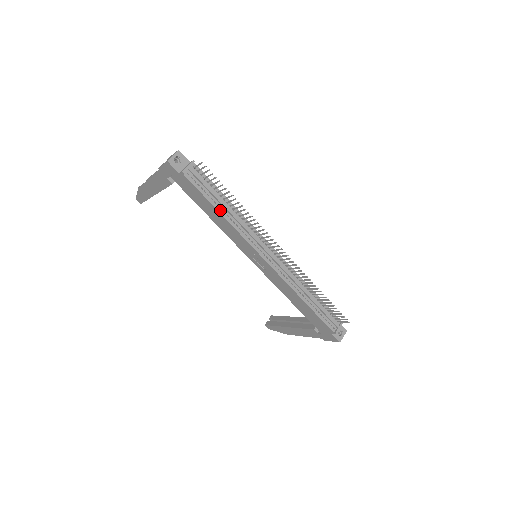
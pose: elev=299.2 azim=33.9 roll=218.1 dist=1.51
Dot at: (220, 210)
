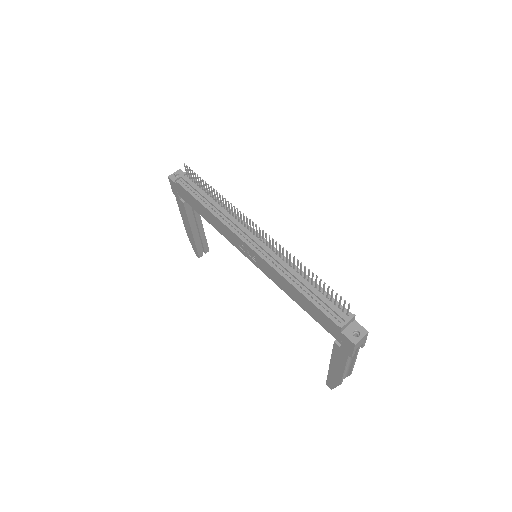
Dot at: (205, 205)
